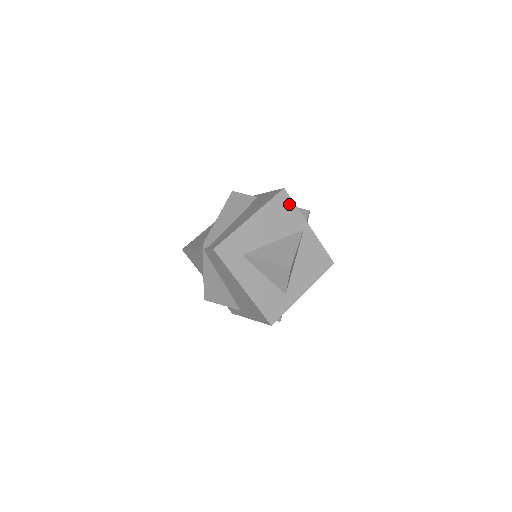
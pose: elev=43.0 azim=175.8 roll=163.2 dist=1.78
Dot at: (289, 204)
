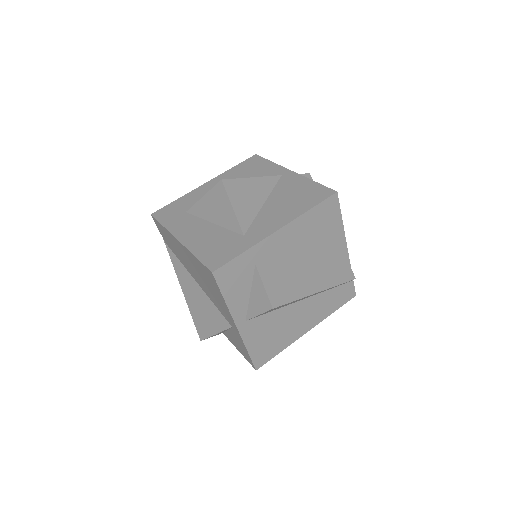
Dot at: (261, 163)
